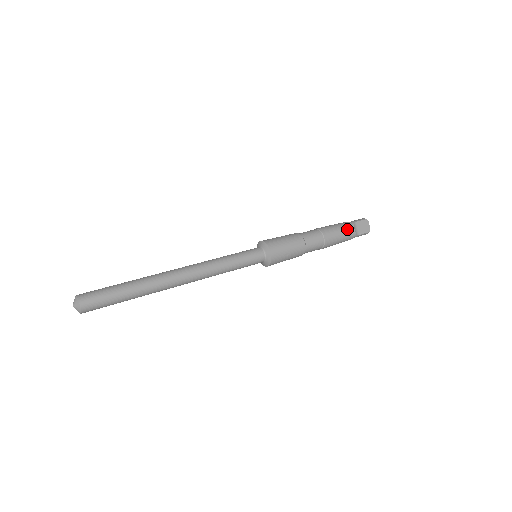
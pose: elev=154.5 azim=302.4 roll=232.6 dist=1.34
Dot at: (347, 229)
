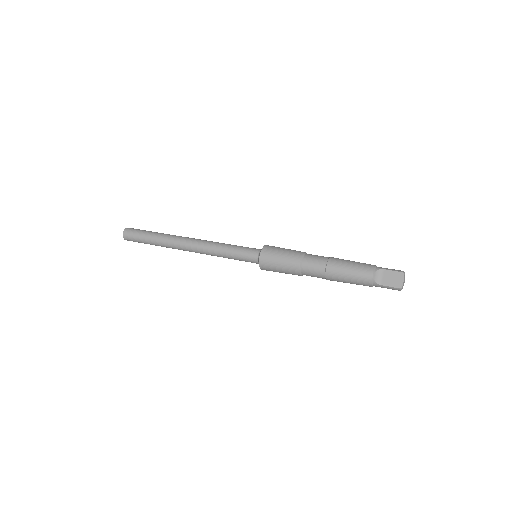
Dot at: (362, 271)
